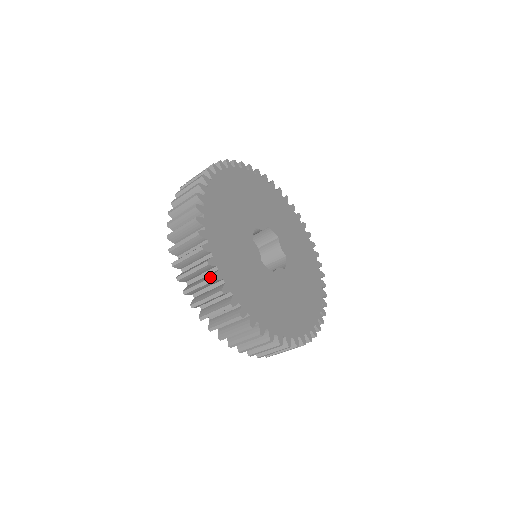
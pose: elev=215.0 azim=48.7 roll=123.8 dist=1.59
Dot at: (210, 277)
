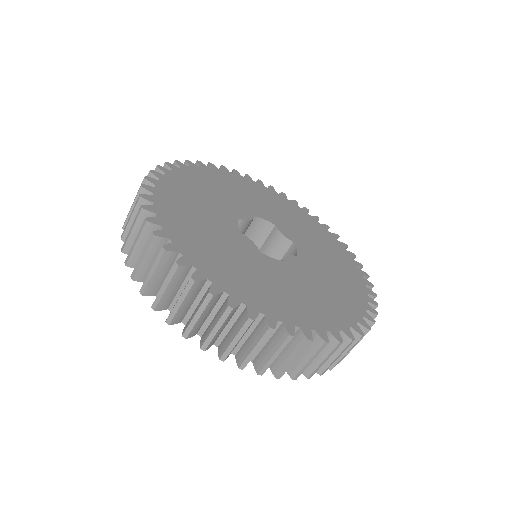
Dot at: (188, 282)
